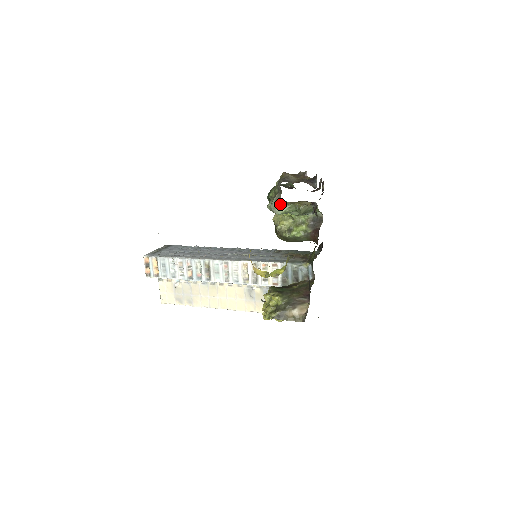
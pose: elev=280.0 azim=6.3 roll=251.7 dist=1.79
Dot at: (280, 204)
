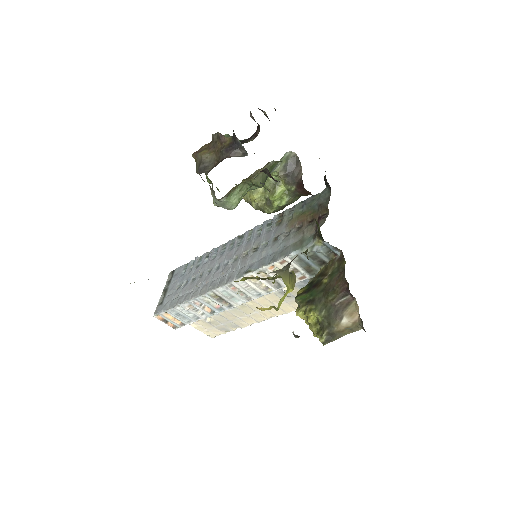
Dot at: (224, 197)
